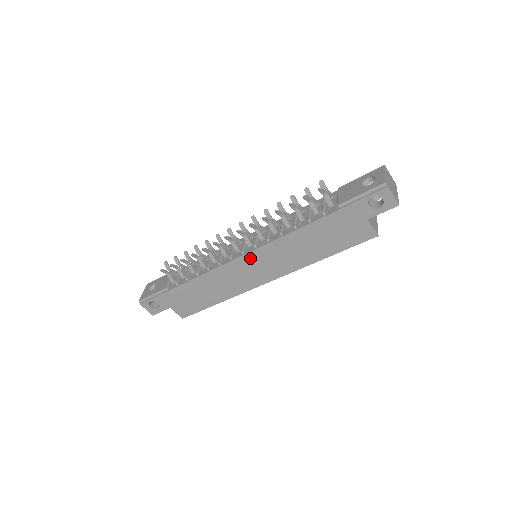
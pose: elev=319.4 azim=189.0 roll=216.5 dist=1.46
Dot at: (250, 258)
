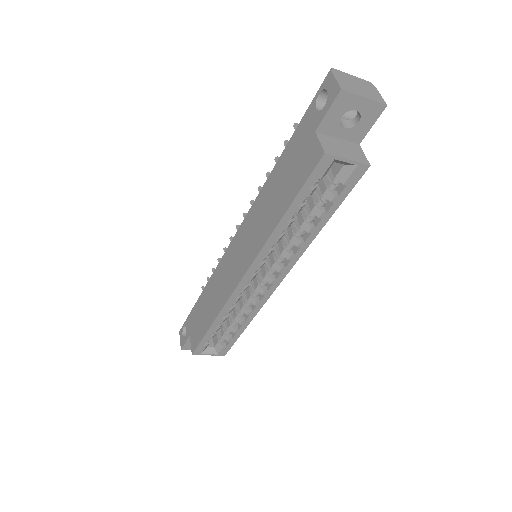
Dot at: (237, 240)
